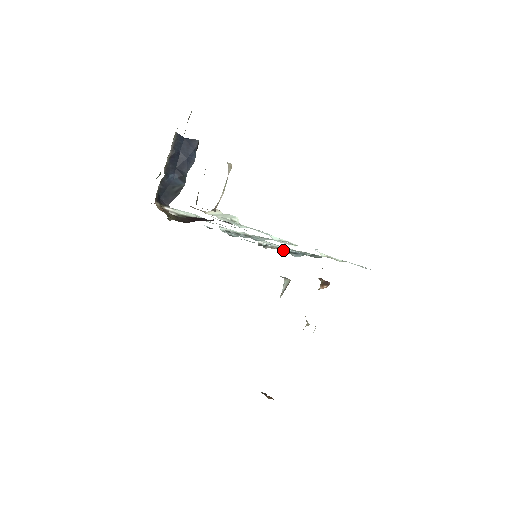
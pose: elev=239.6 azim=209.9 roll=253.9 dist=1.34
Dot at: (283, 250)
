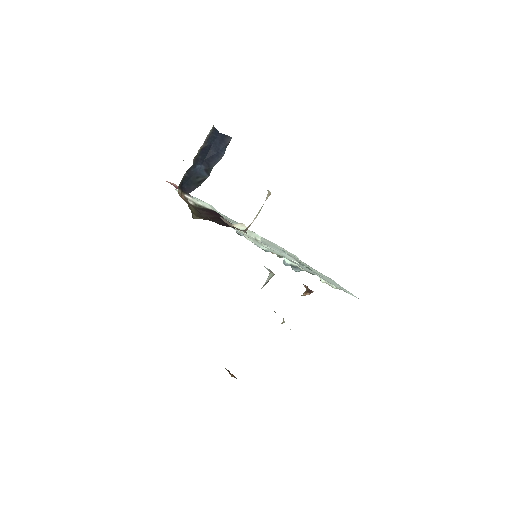
Dot at: (284, 260)
